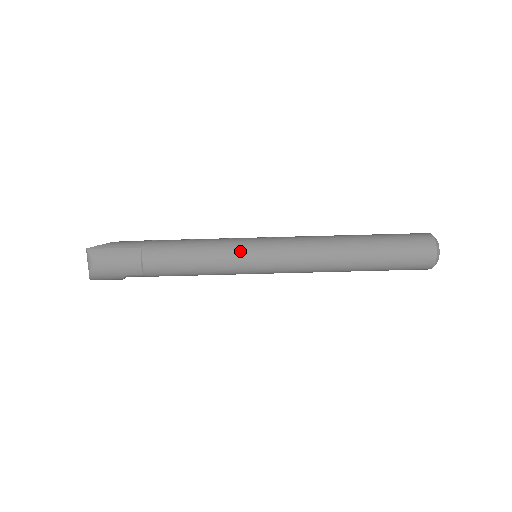
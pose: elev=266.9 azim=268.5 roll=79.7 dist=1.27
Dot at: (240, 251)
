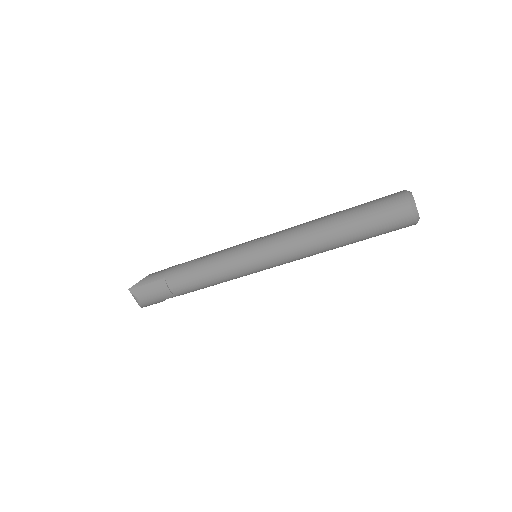
Dot at: (238, 261)
